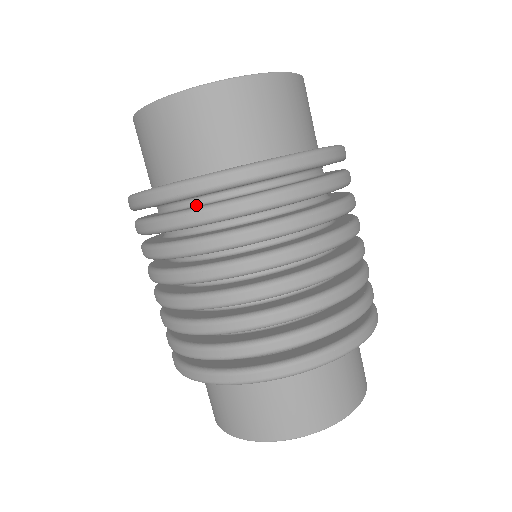
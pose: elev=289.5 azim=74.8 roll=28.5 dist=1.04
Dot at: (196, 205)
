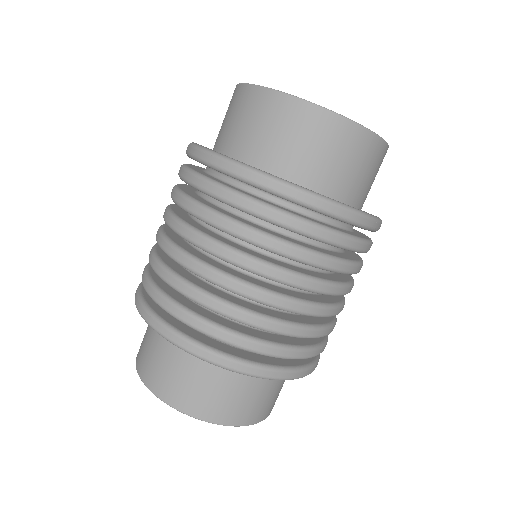
Dot at: (219, 179)
